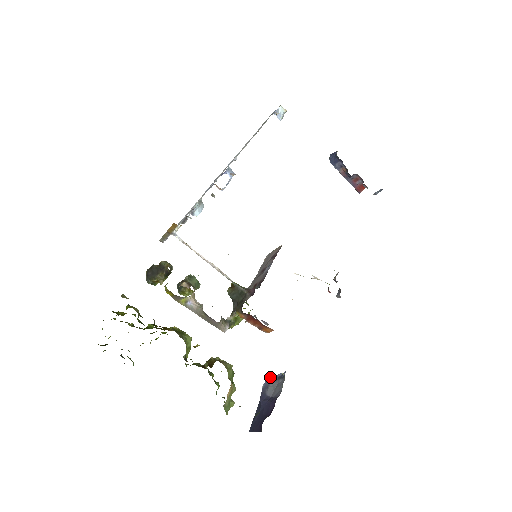
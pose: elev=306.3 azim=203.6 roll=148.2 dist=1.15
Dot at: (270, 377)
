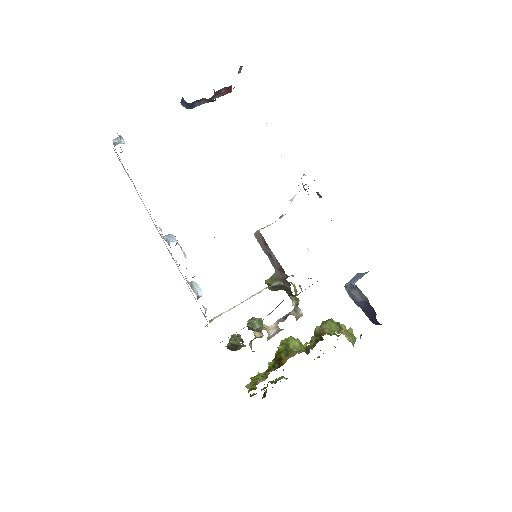
Dot at: (348, 290)
